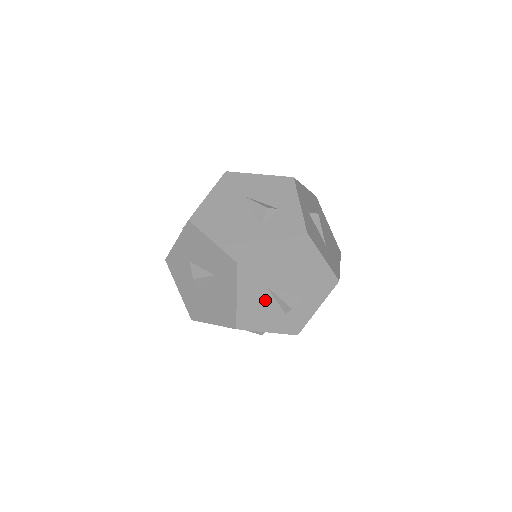
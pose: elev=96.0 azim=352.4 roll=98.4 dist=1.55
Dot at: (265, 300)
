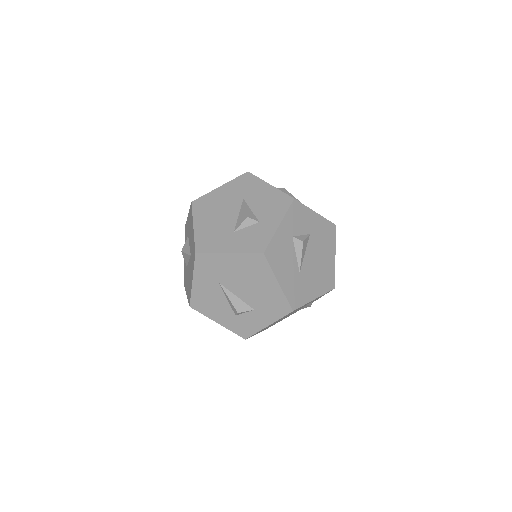
Dot at: (218, 295)
